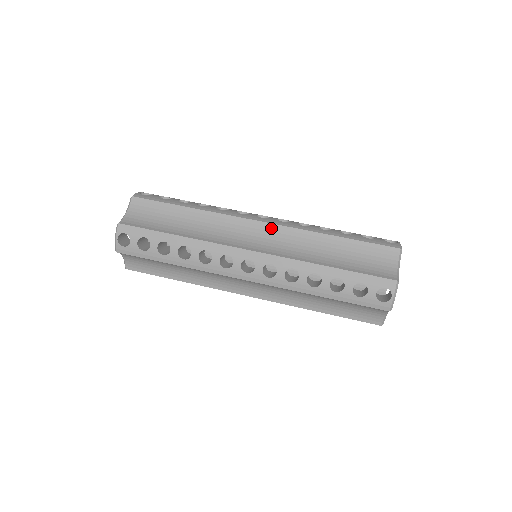
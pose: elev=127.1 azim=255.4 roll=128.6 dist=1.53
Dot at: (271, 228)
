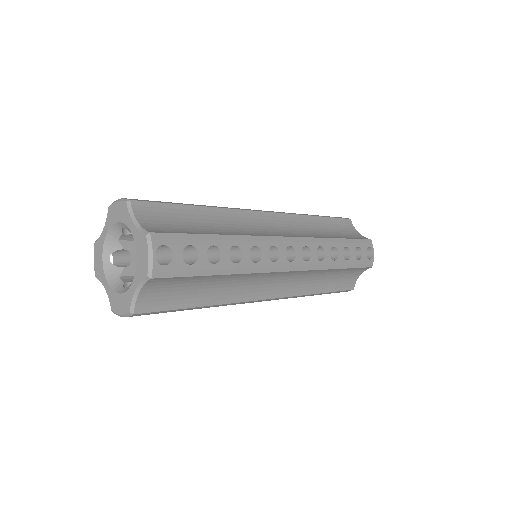
Dot at: occluded
